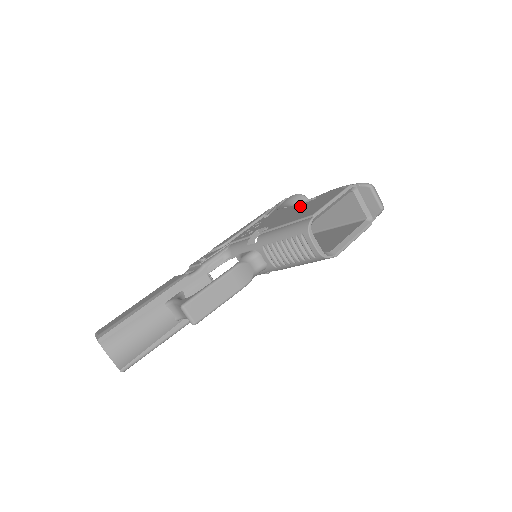
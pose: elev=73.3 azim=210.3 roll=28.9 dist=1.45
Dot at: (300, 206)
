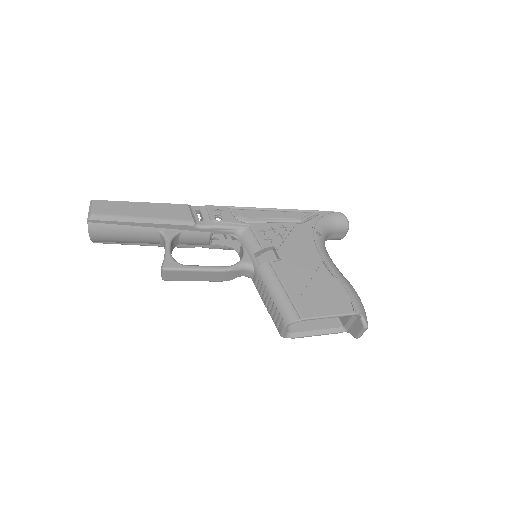
Dot at: (319, 267)
